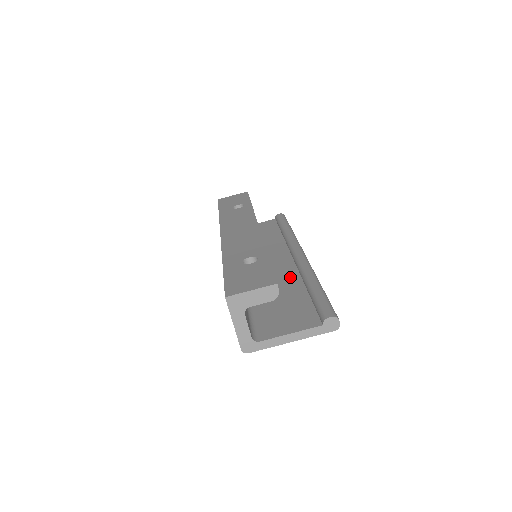
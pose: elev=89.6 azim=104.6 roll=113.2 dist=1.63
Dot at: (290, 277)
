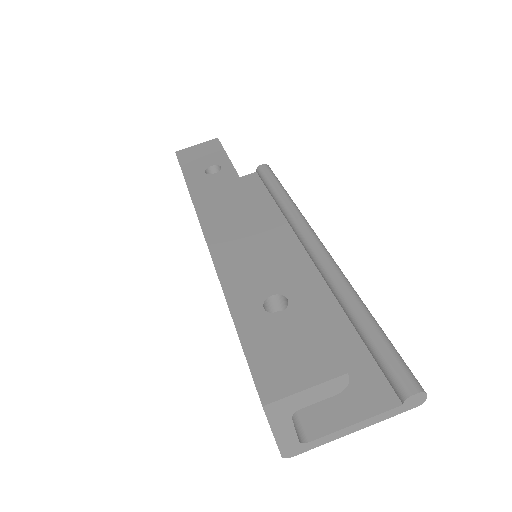
Dot at: (315, 293)
